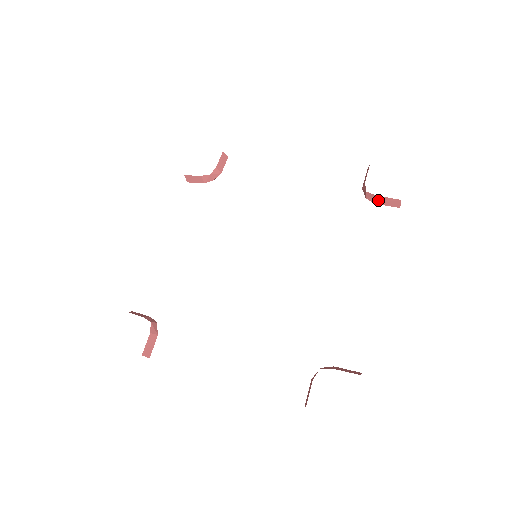
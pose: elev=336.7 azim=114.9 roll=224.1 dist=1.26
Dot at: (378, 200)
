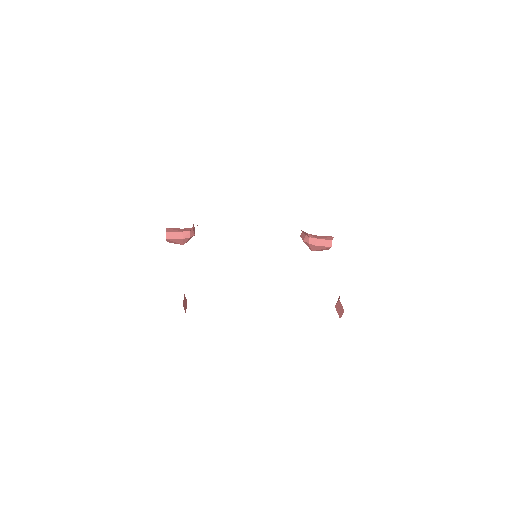
Dot at: (318, 242)
